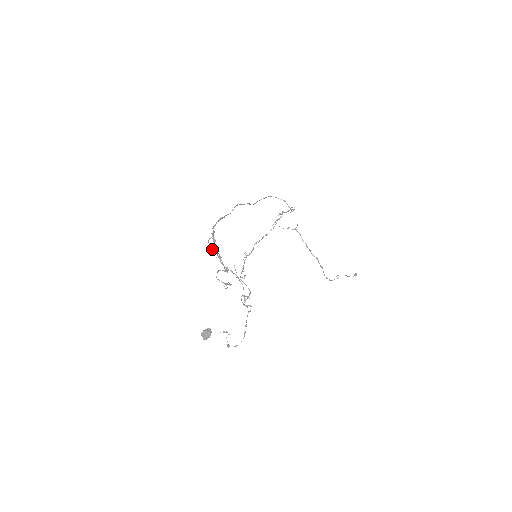
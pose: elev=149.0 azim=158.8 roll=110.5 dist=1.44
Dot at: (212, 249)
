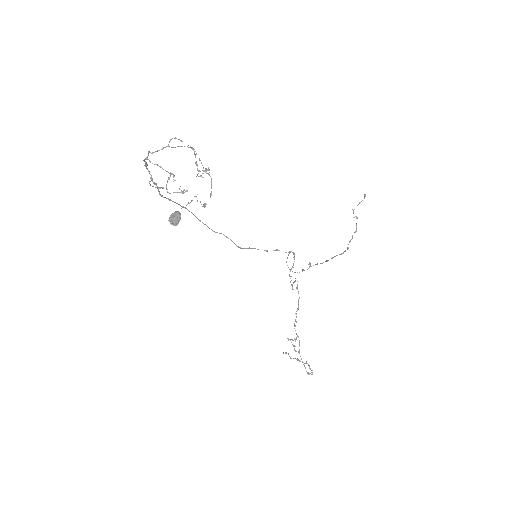
Dot at: (157, 188)
